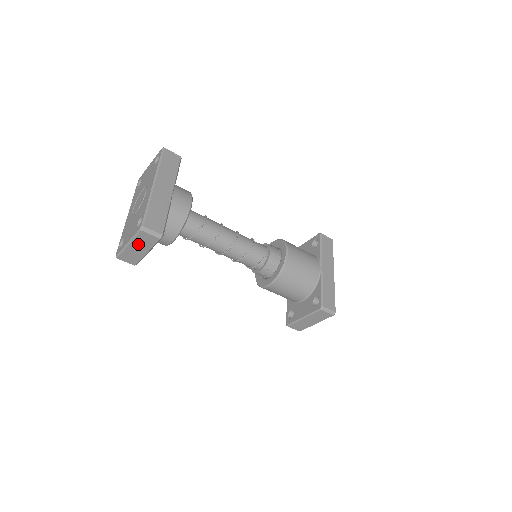
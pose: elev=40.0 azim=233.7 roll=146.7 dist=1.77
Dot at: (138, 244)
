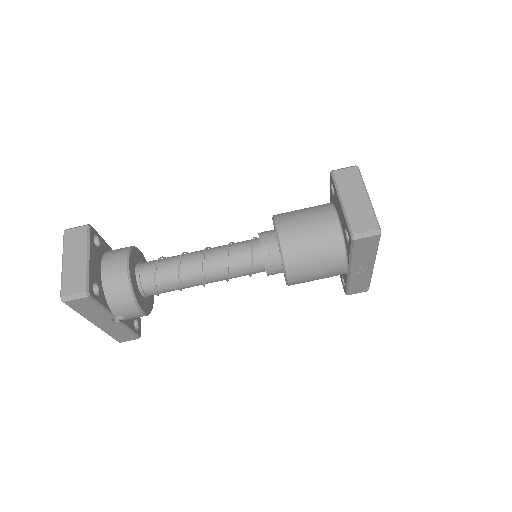
Dot at: (71, 252)
